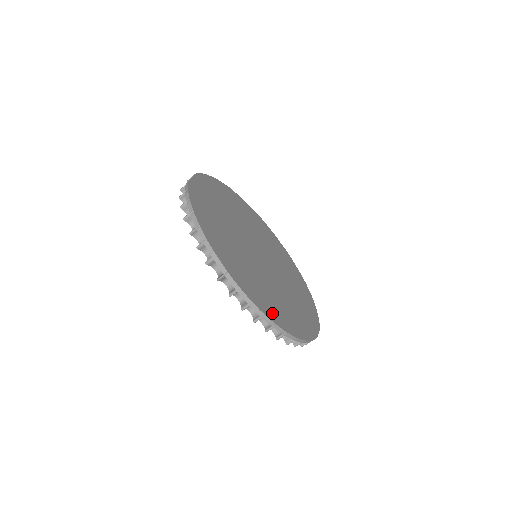
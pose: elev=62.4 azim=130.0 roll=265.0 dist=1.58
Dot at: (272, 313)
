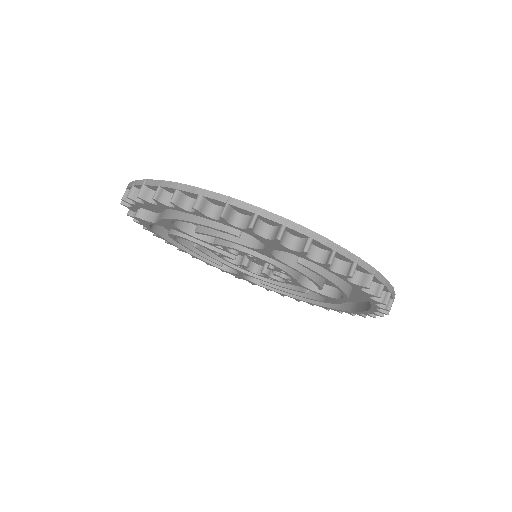
Dot at: occluded
